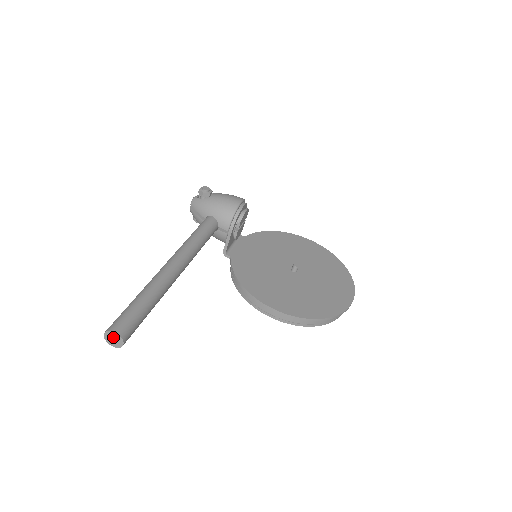
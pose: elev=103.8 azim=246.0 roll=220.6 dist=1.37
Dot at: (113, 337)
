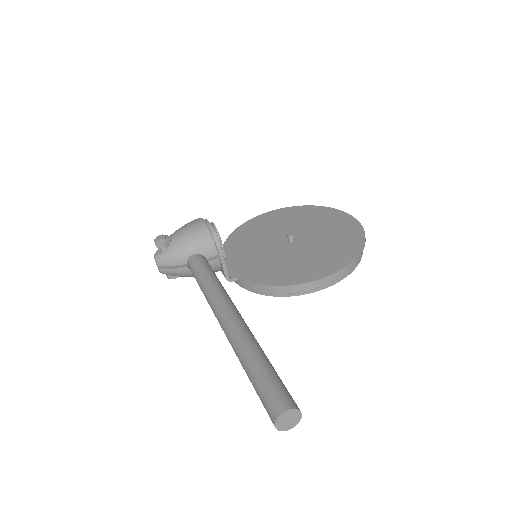
Dot at: (287, 418)
